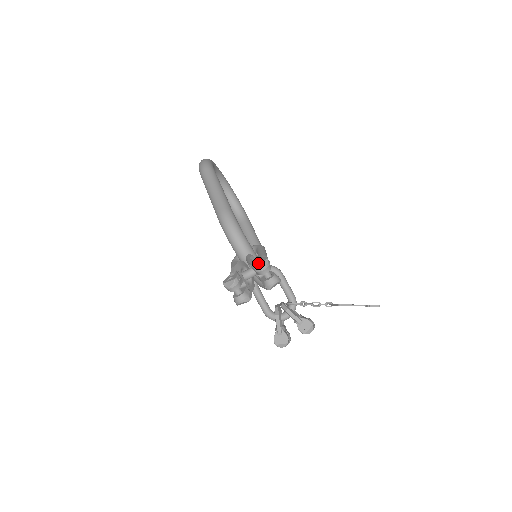
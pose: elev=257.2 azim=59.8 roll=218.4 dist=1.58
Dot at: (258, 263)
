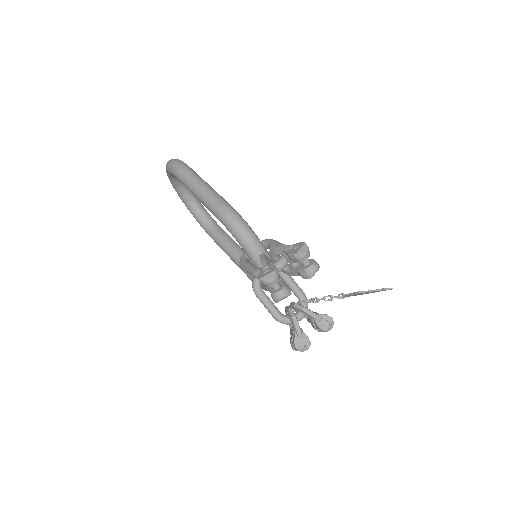
Dot at: (295, 249)
